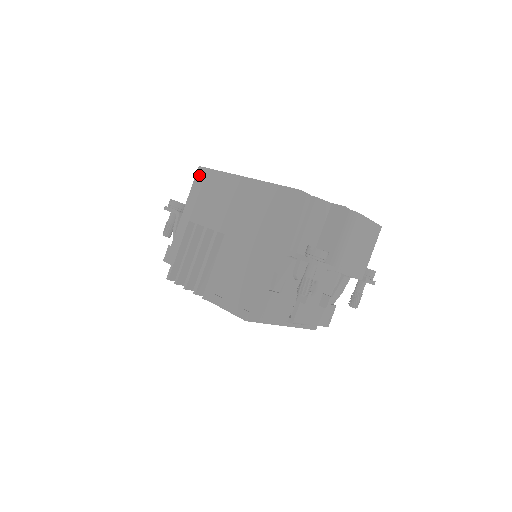
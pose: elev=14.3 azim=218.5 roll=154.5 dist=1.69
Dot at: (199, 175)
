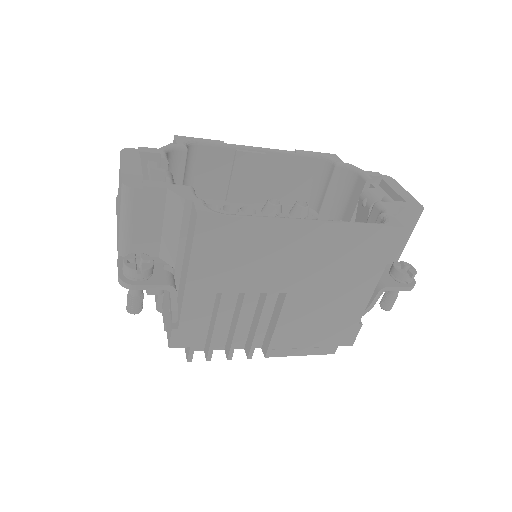
Dot at: (205, 230)
